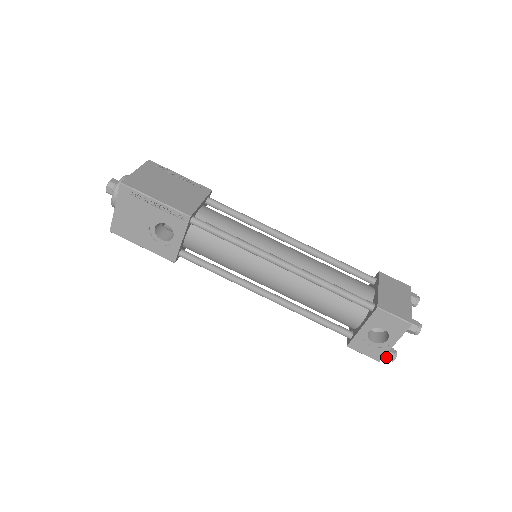
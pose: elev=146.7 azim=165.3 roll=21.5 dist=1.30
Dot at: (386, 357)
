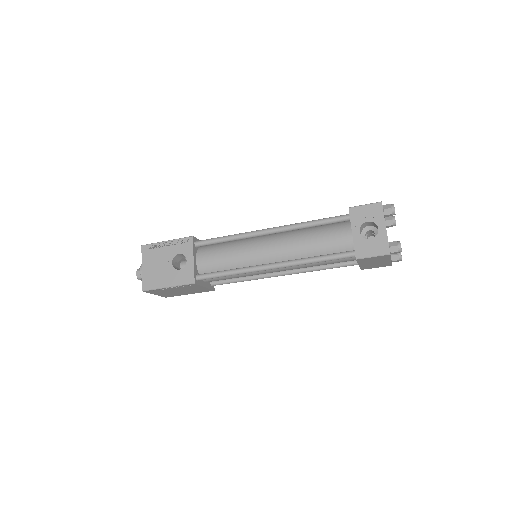
Dot at: (392, 247)
